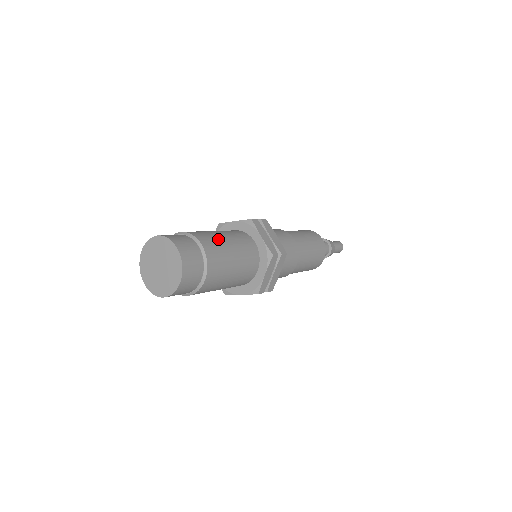
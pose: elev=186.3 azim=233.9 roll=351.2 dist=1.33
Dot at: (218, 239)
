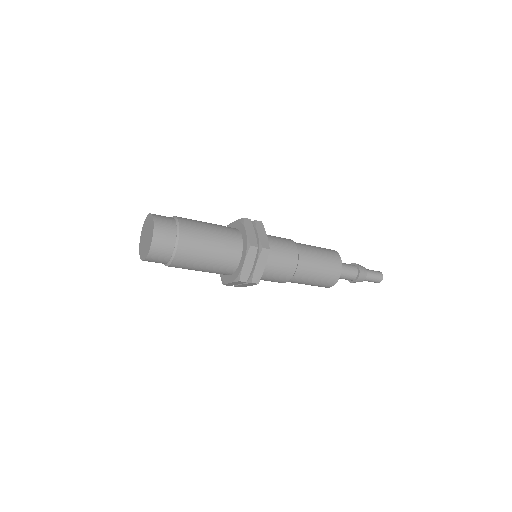
Dot at: (200, 248)
